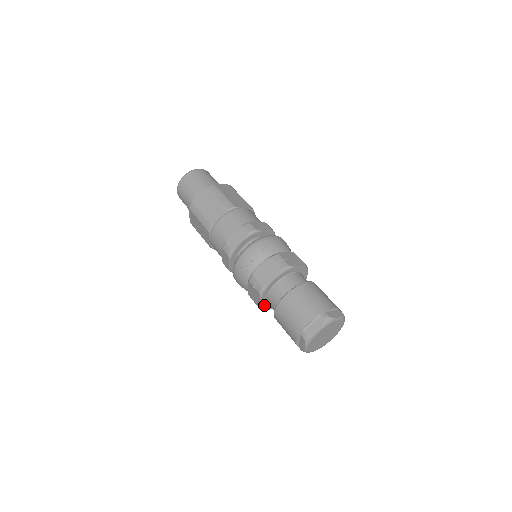
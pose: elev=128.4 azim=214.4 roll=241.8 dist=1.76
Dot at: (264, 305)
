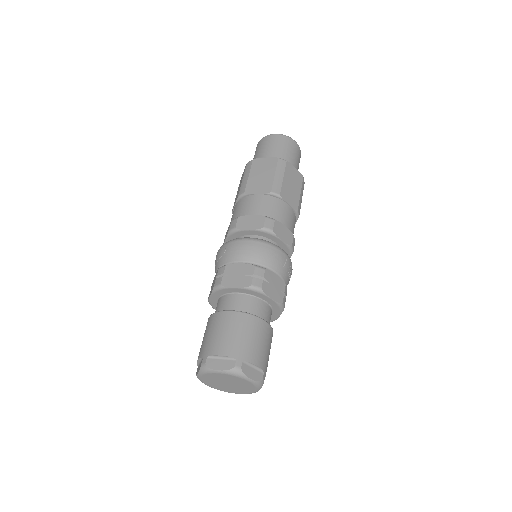
Dot at: occluded
